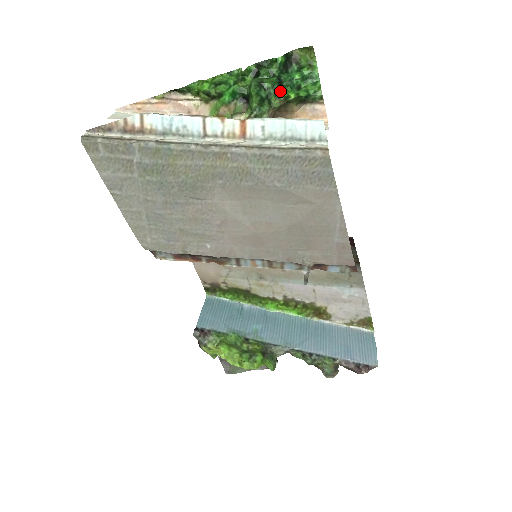
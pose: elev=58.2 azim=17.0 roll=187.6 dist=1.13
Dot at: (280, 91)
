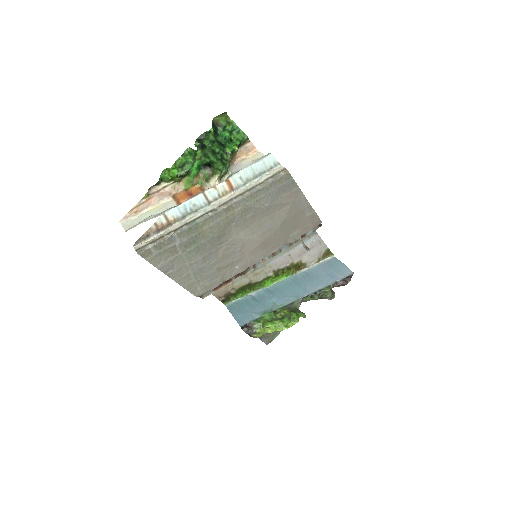
Dot at: (226, 149)
